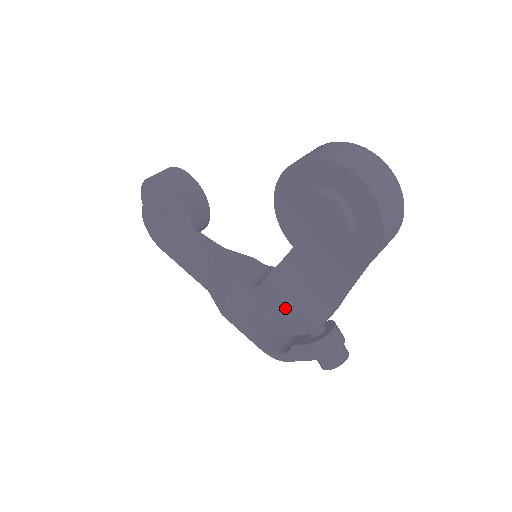
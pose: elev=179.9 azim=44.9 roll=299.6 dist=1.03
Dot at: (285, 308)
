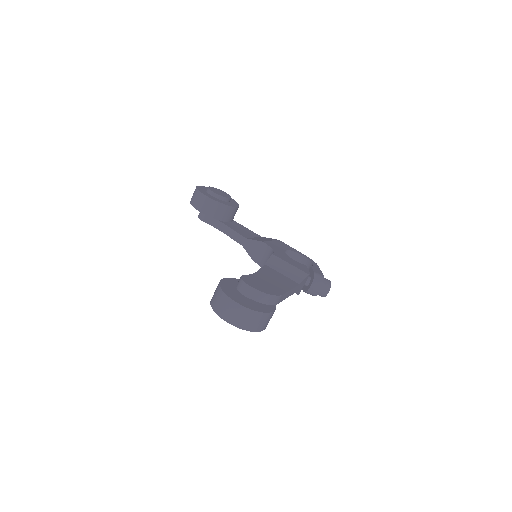
Dot at: occluded
